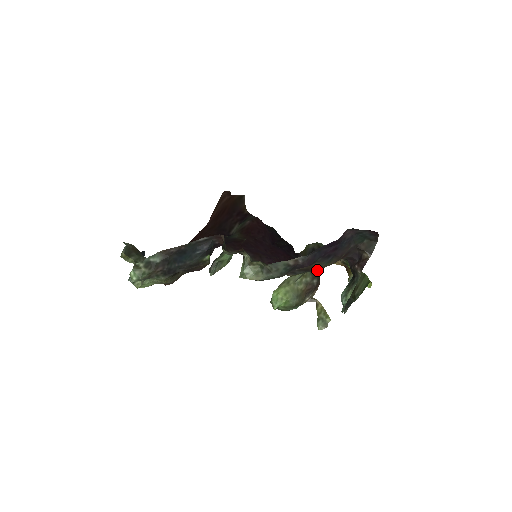
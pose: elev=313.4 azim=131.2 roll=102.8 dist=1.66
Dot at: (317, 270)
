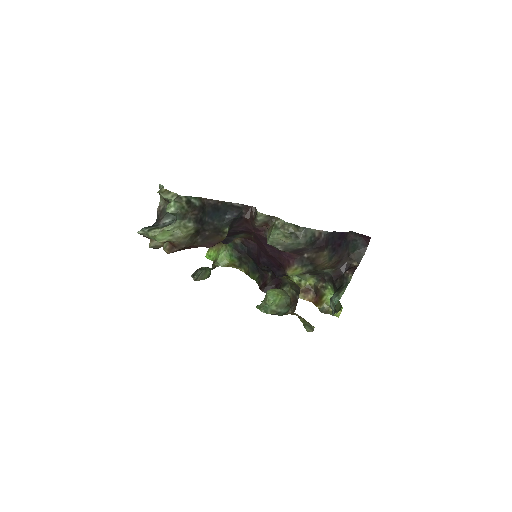
Dot at: (298, 290)
